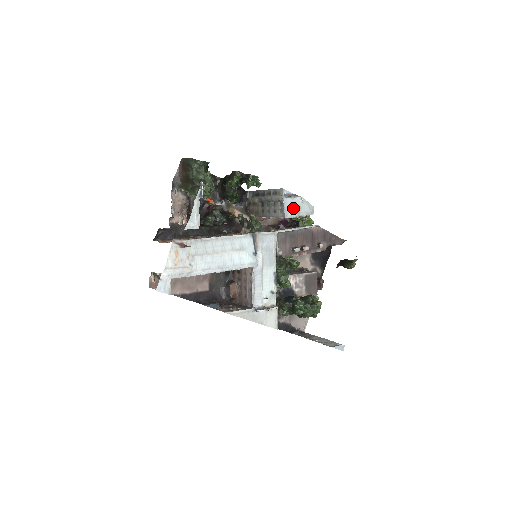
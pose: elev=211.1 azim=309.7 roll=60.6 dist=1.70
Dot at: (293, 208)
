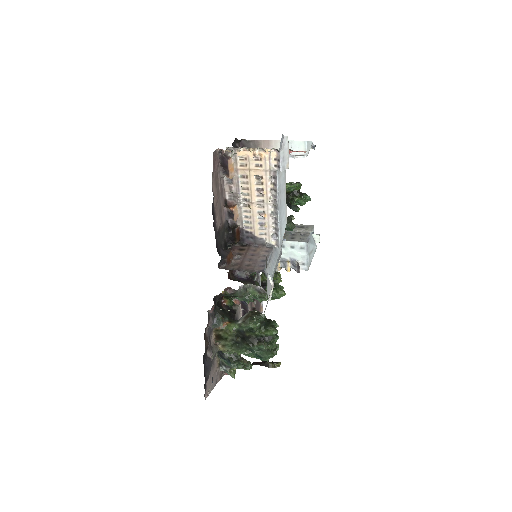
Dot at: (312, 244)
